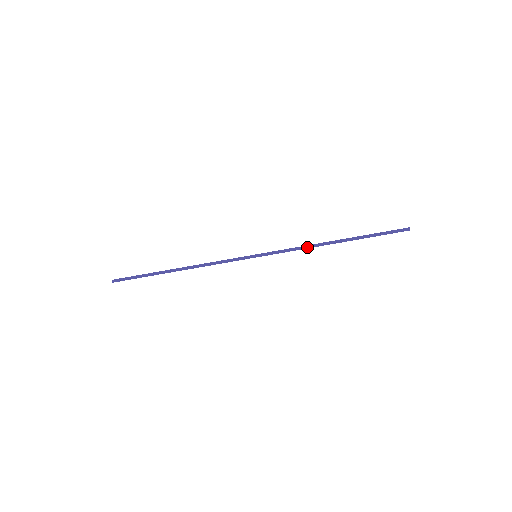
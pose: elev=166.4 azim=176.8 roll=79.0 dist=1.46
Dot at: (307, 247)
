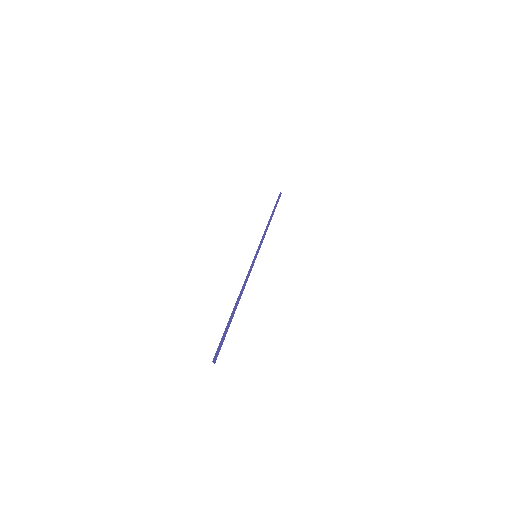
Dot at: (266, 231)
